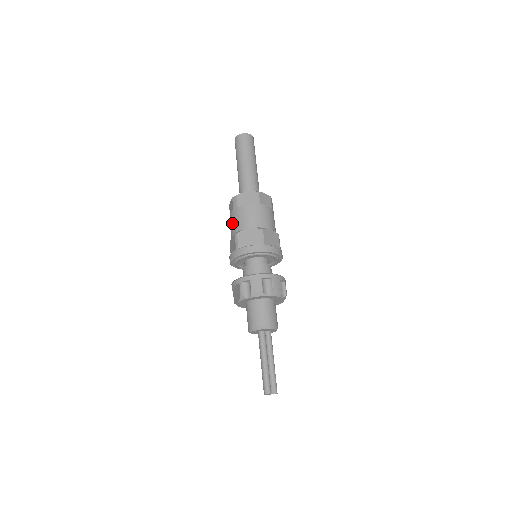
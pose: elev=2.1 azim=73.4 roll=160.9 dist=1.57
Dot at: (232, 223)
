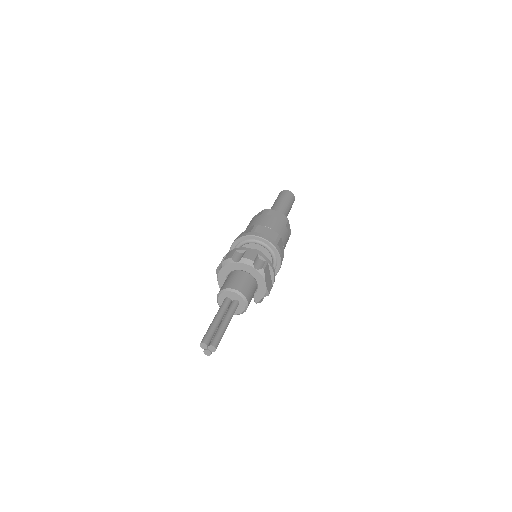
Dot at: occluded
